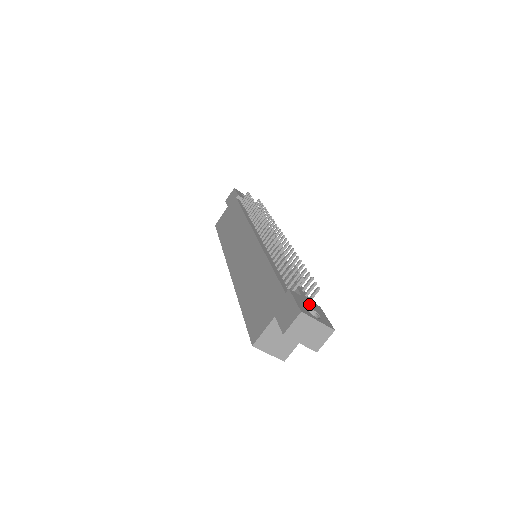
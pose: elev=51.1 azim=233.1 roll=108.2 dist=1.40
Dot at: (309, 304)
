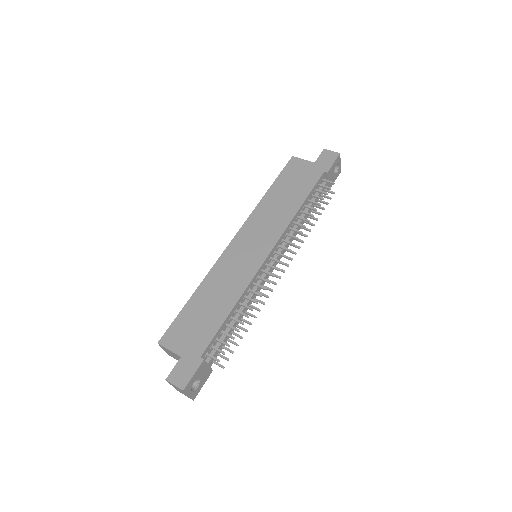
Dot at: (204, 374)
